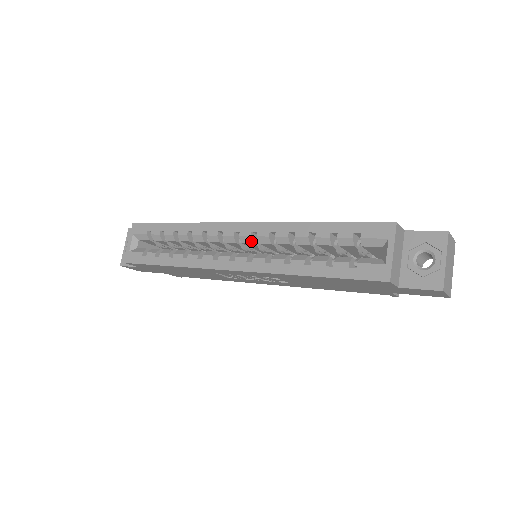
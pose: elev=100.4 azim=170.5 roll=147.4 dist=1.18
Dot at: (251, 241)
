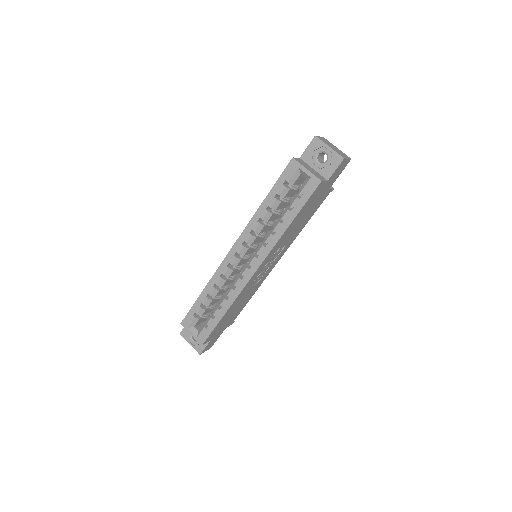
Dot at: (247, 249)
